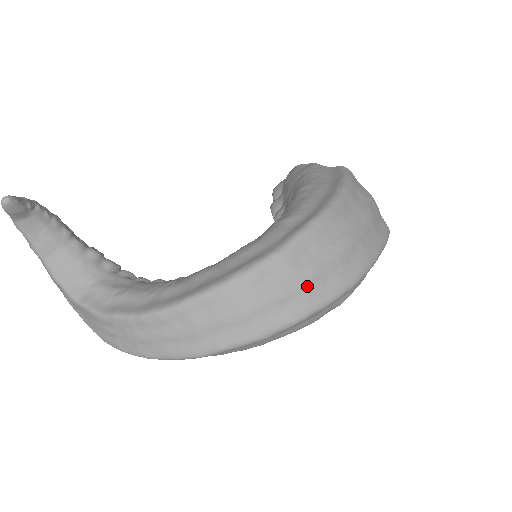
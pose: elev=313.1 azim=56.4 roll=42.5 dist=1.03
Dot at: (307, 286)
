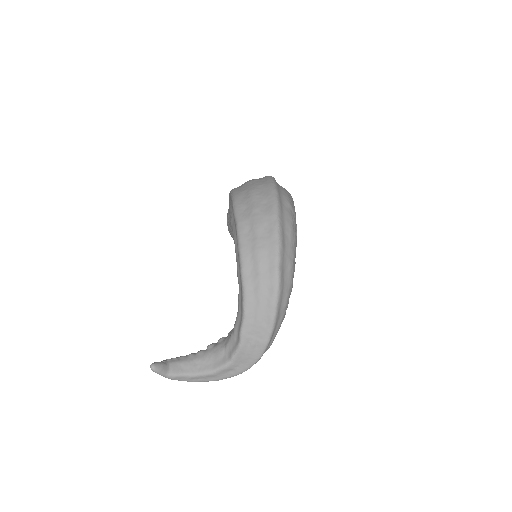
Dot at: (261, 213)
